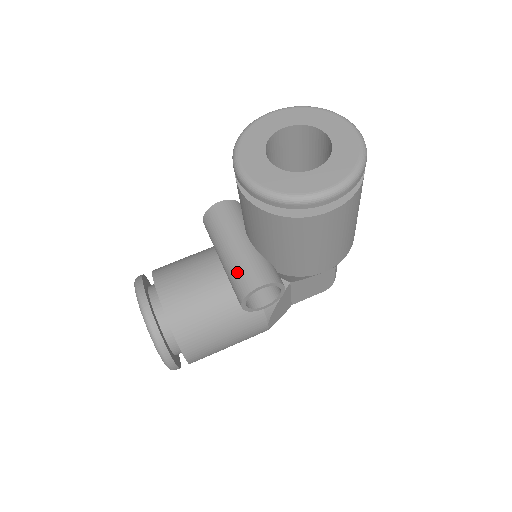
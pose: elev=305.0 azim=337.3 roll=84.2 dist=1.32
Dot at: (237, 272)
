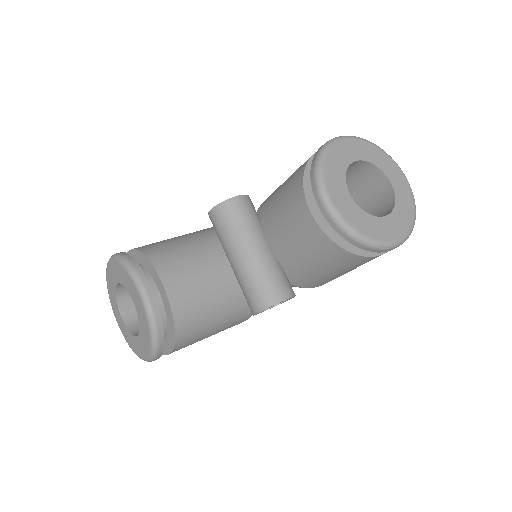
Dot at: (261, 280)
